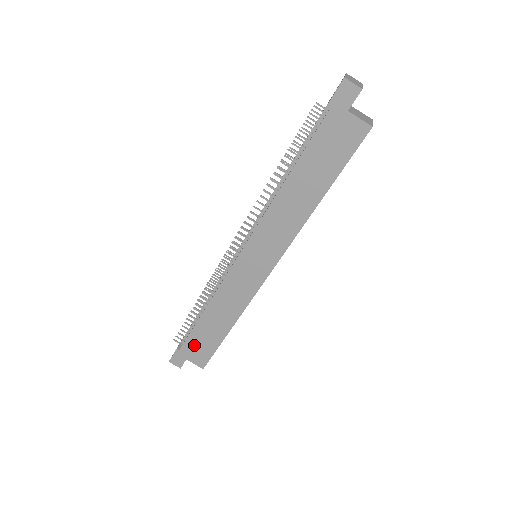
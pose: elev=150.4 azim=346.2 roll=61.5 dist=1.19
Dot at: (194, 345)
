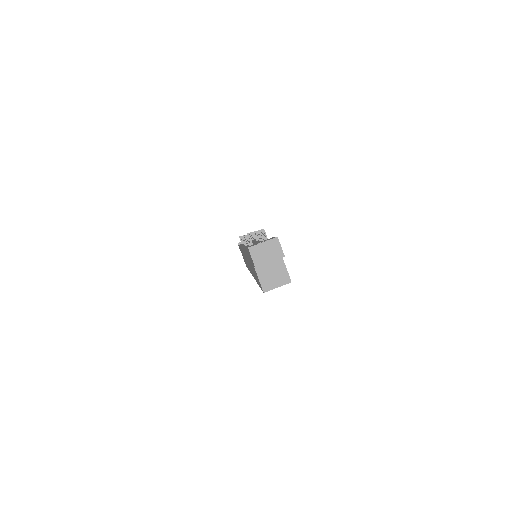
Dot at: occluded
